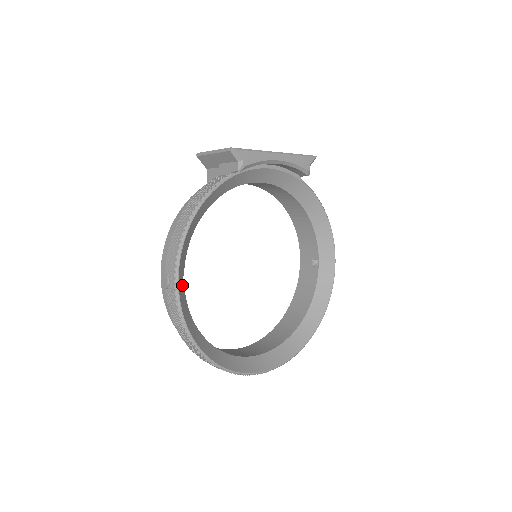
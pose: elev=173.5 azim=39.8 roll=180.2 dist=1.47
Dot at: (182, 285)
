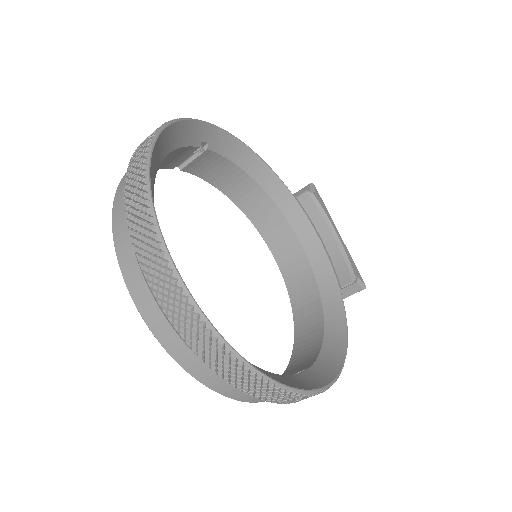
Dot at: (202, 139)
